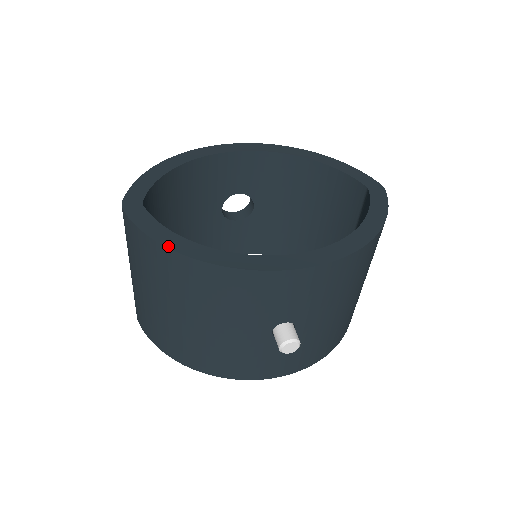
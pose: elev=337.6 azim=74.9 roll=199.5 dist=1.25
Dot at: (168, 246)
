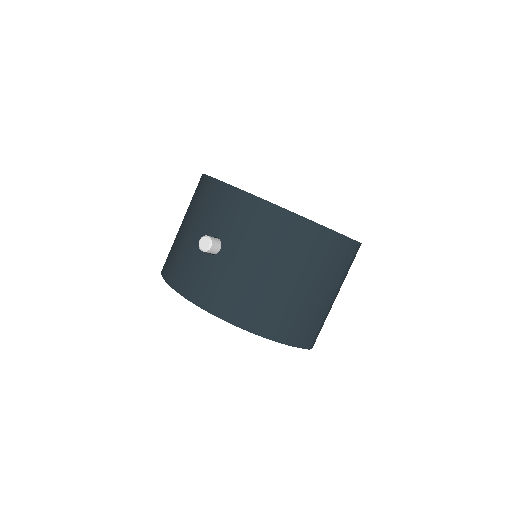
Dot at: occluded
